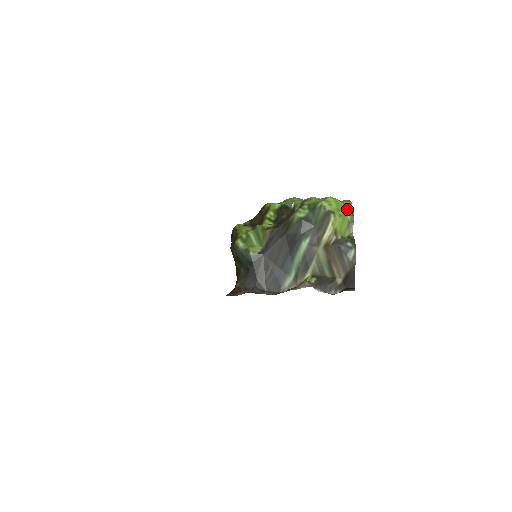
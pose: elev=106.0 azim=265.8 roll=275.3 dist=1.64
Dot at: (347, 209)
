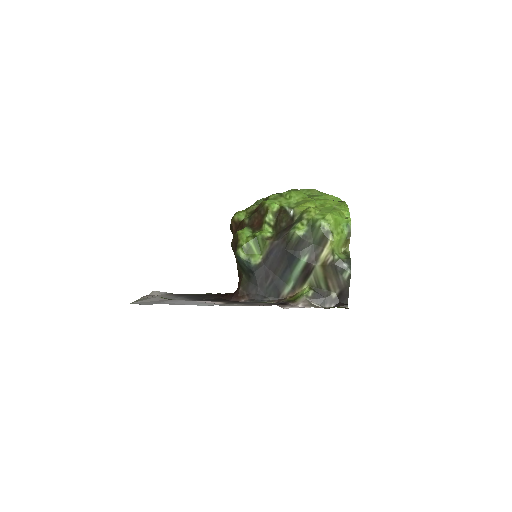
Dot at: (345, 224)
